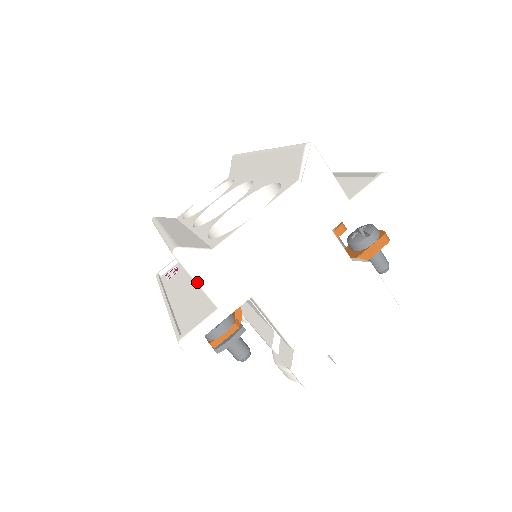
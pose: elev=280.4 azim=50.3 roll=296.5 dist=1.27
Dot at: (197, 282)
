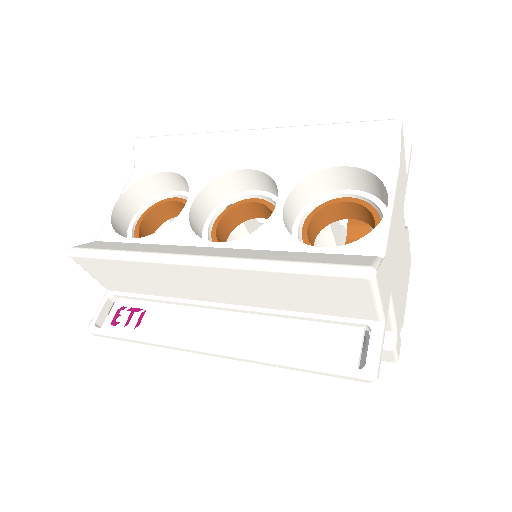
Dot at: (378, 300)
